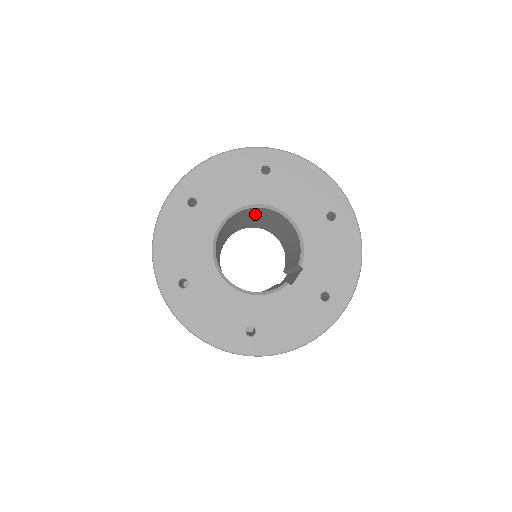
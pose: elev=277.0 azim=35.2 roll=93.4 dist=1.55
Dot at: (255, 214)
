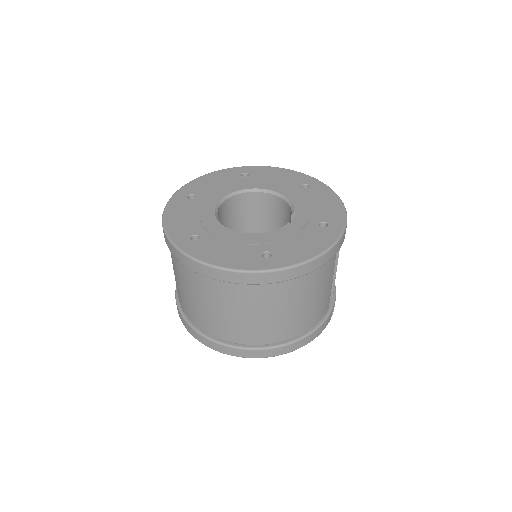
Dot at: (246, 218)
